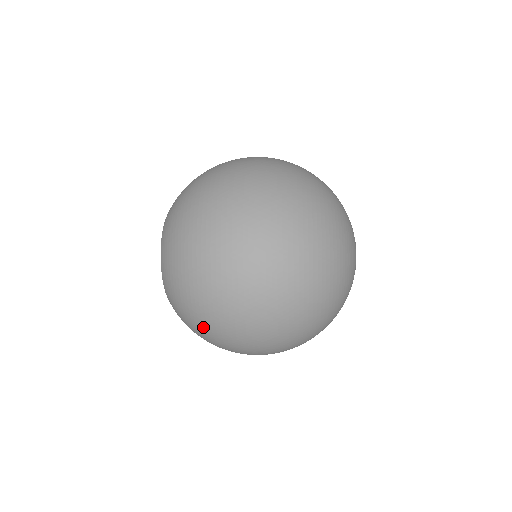
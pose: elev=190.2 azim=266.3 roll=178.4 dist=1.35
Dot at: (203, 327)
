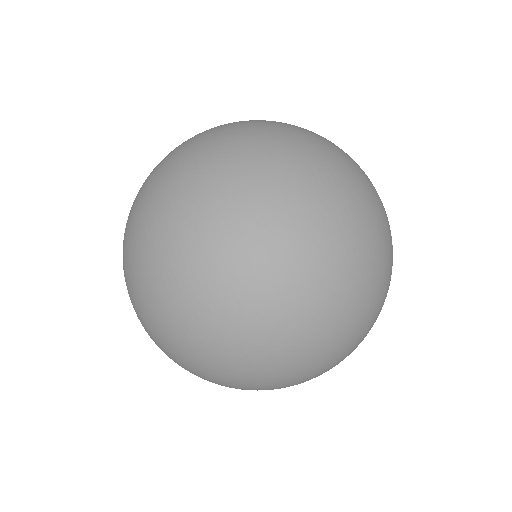
Dot at: (147, 191)
